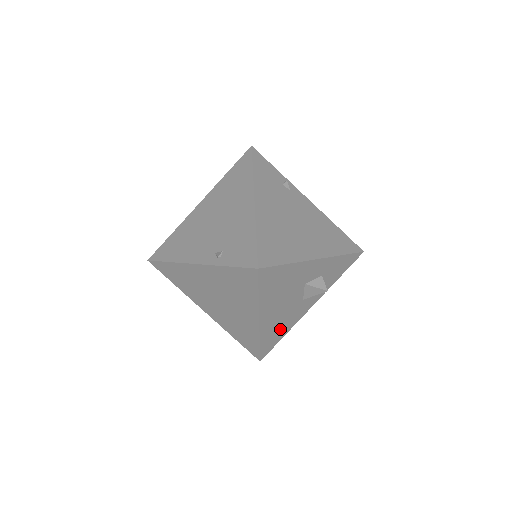
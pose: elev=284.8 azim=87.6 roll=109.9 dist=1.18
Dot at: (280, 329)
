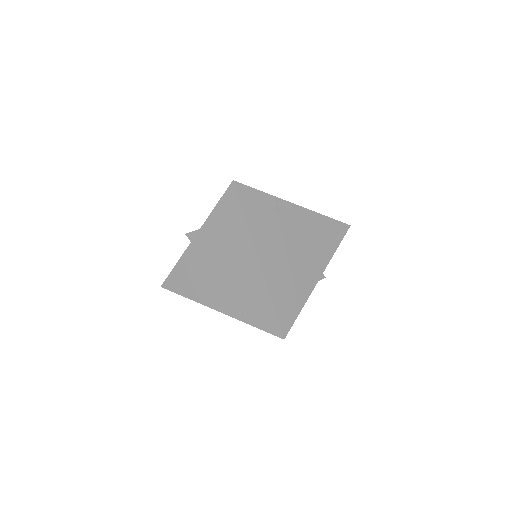
Dot at: occluded
